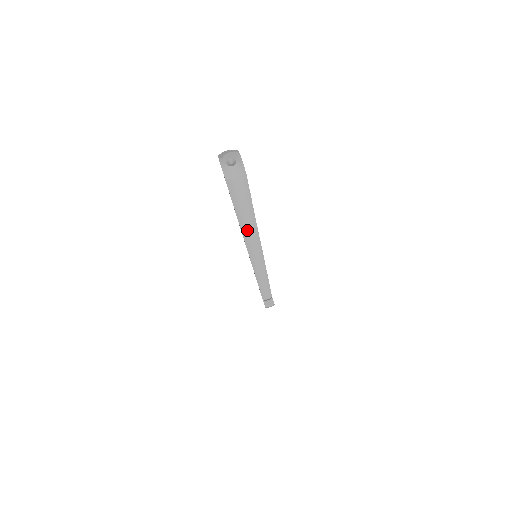
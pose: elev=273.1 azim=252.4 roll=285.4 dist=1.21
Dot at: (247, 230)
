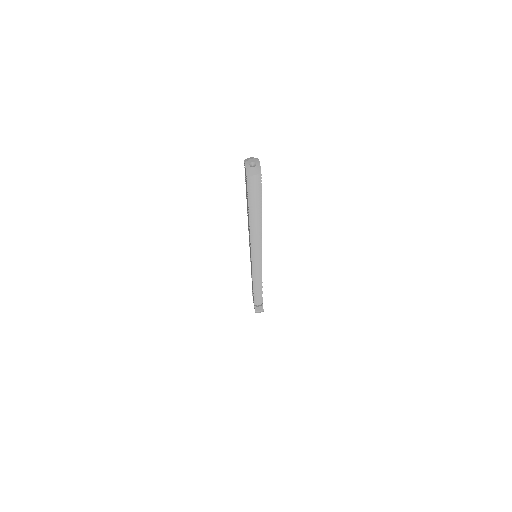
Dot at: (254, 225)
